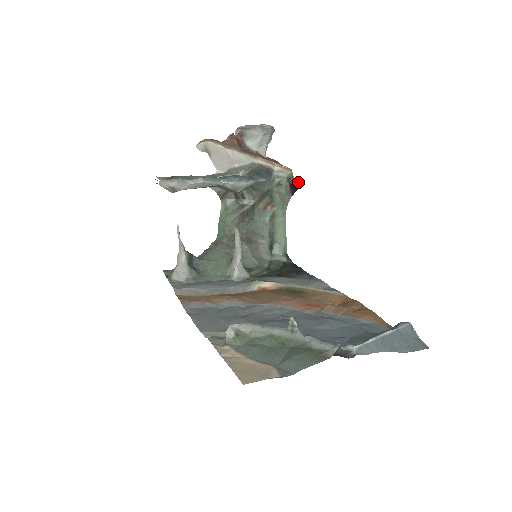
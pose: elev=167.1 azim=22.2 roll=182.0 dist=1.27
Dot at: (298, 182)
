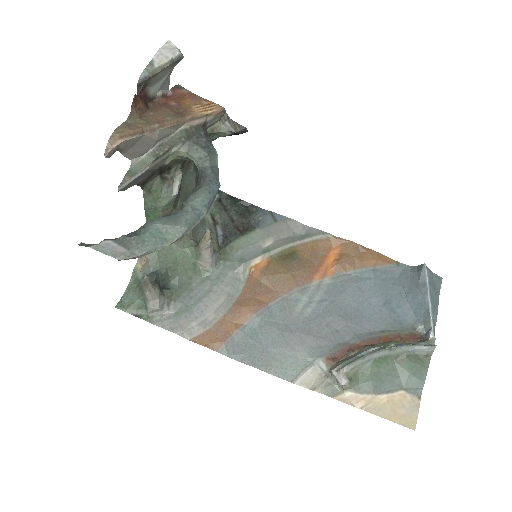
Dot at: (243, 128)
